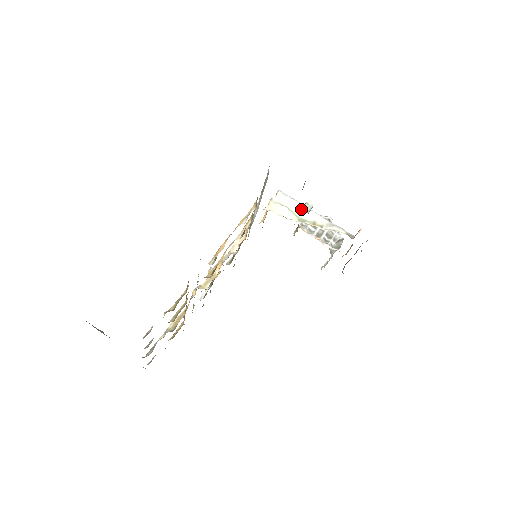
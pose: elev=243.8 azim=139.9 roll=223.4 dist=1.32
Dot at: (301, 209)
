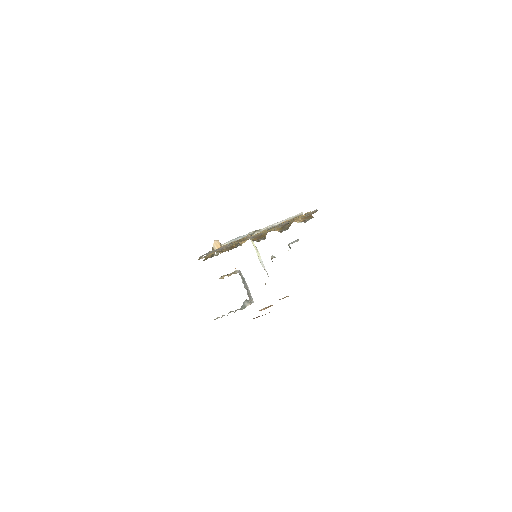
Dot at: (261, 259)
